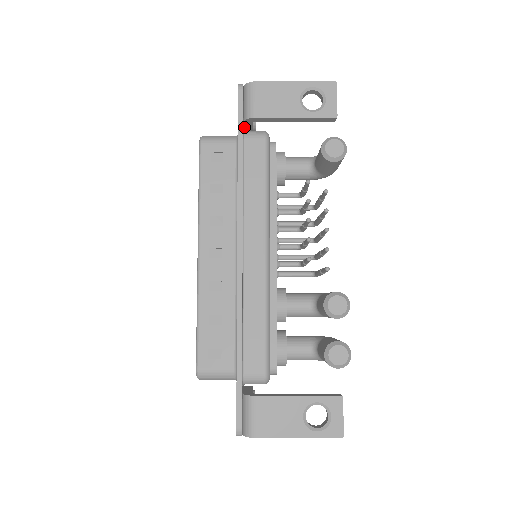
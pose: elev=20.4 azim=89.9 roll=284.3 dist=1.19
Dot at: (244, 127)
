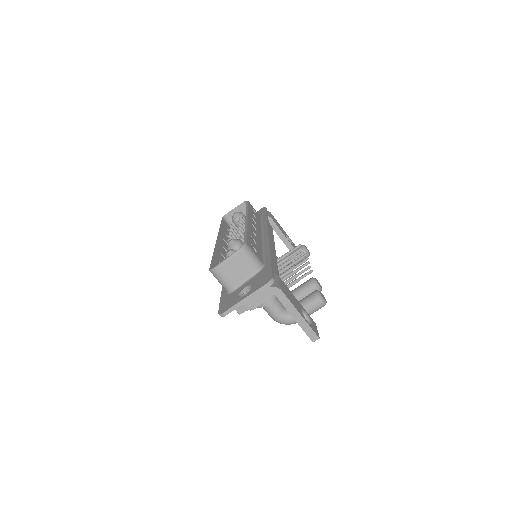
Dot at: occluded
